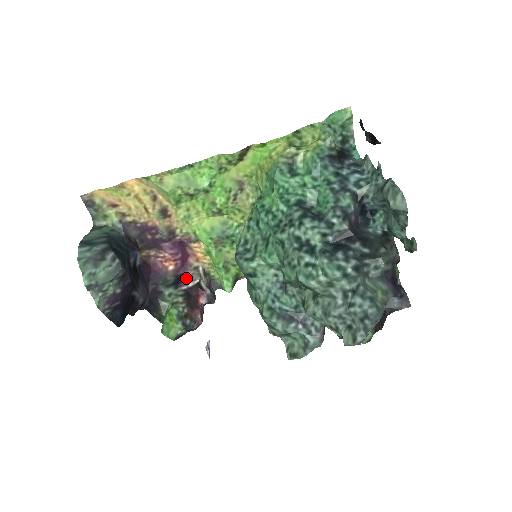
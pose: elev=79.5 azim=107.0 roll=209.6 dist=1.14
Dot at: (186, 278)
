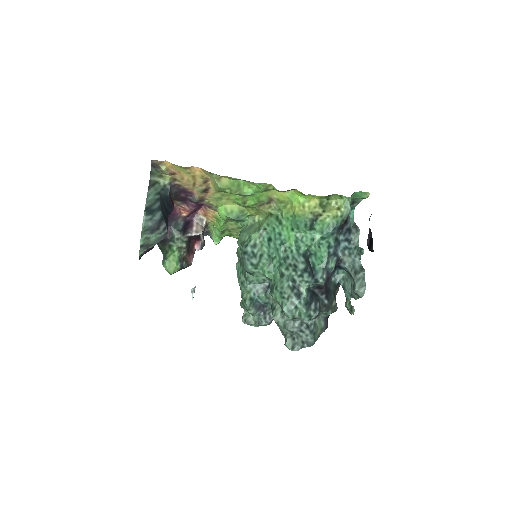
Dot at: (192, 226)
